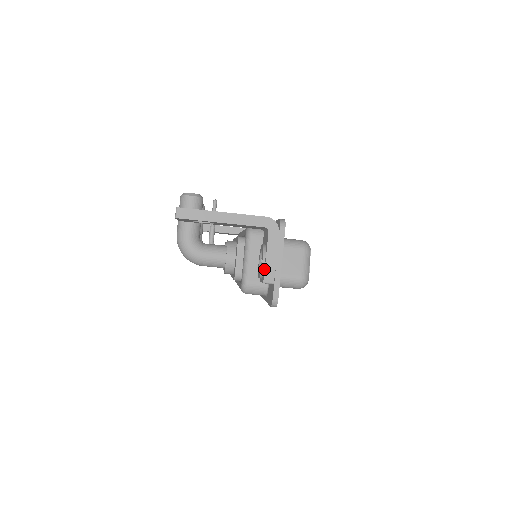
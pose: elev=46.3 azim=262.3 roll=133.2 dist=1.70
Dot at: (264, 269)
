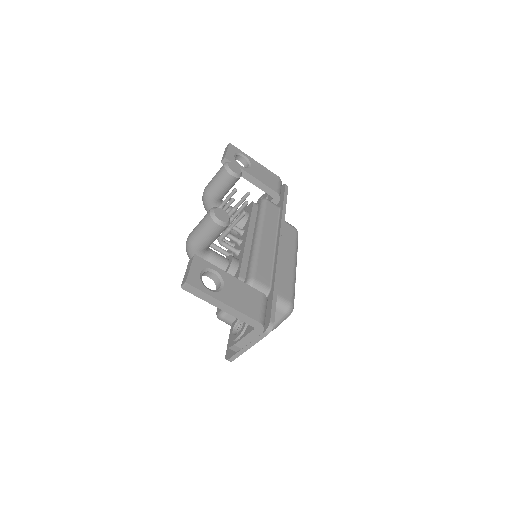
Dot at: (234, 343)
